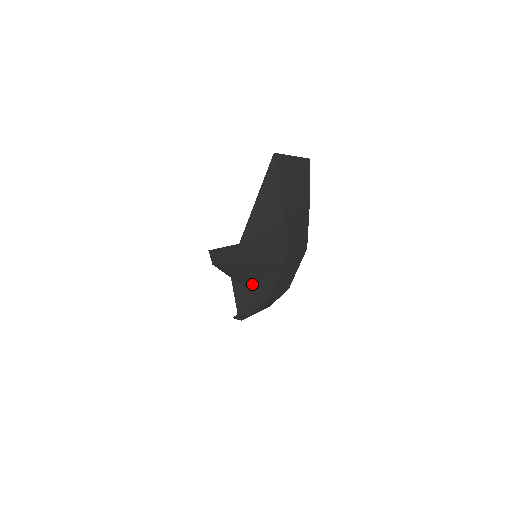
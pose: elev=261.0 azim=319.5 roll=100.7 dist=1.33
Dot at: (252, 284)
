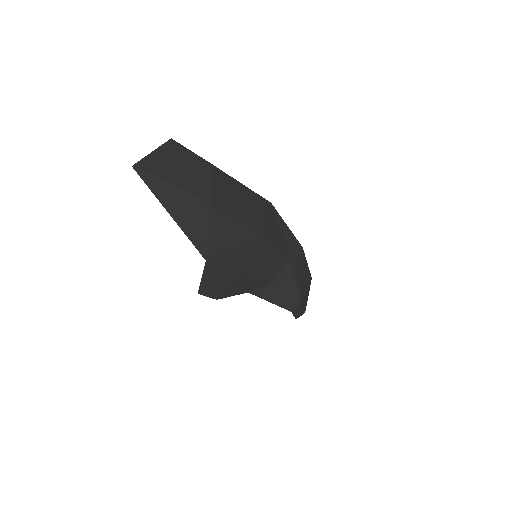
Dot at: (267, 278)
